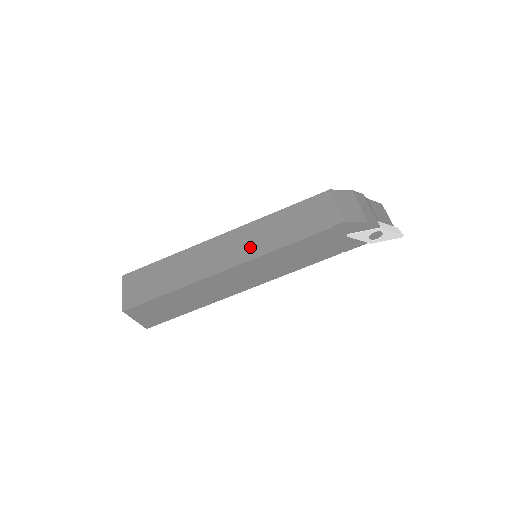
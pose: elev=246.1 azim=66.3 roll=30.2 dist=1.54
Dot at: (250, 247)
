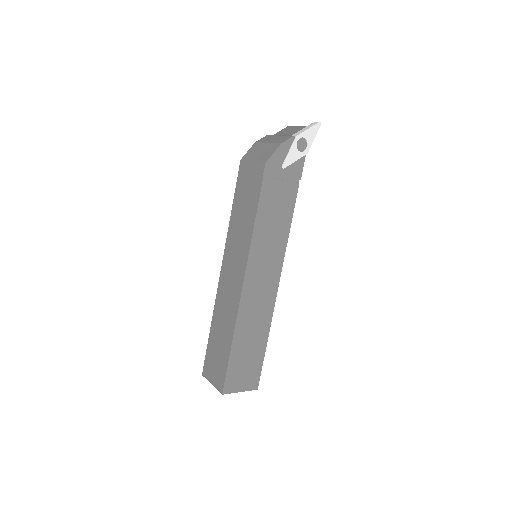
Dot at: (239, 254)
